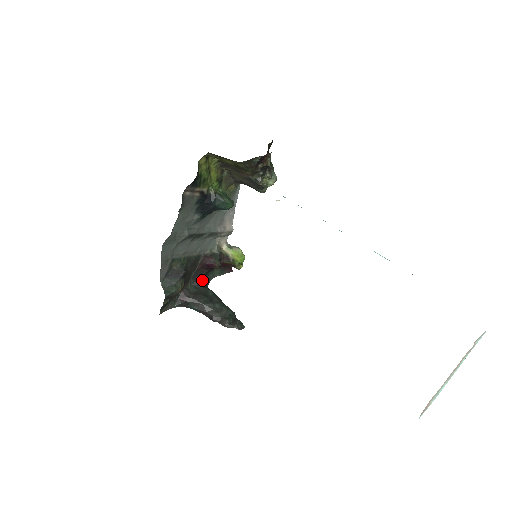
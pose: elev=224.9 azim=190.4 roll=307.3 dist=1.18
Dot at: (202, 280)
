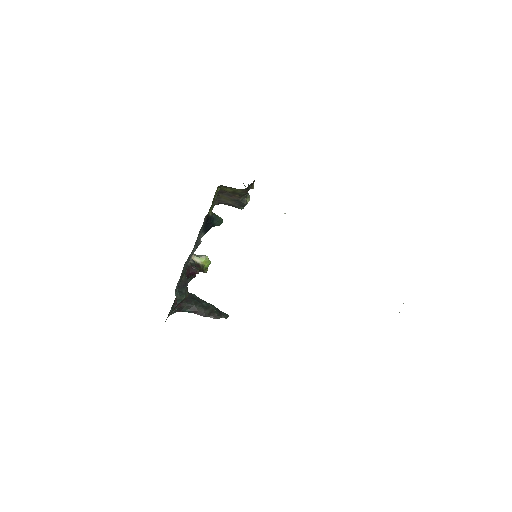
Dot at: occluded
